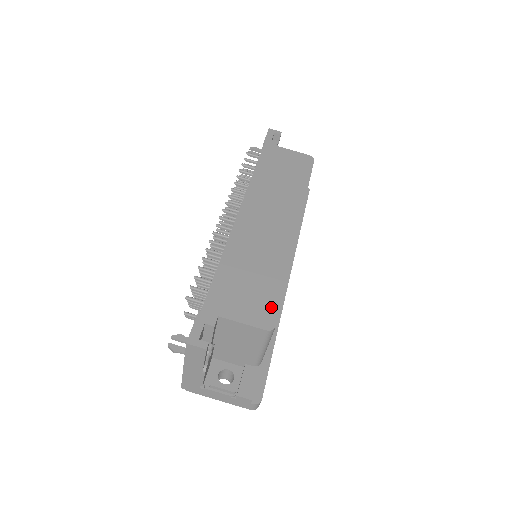
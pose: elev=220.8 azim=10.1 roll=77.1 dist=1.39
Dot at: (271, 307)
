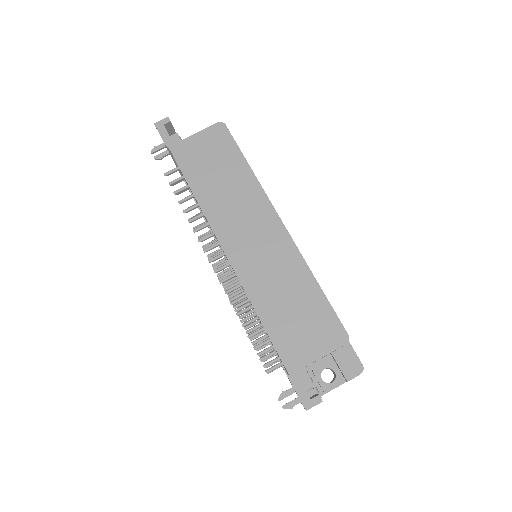
Dot at: (331, 321)
